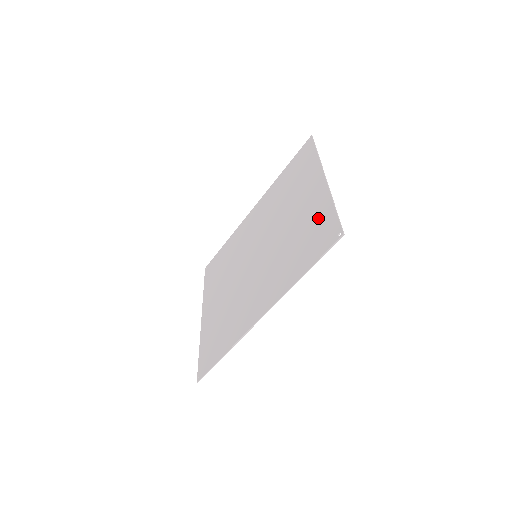
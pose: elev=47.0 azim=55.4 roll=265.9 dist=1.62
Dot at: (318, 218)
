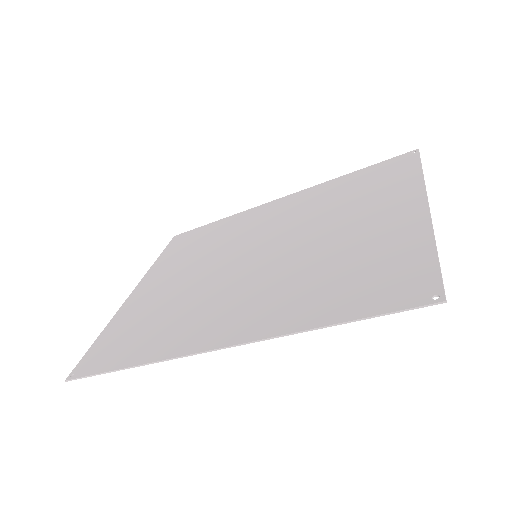
Dot at: (395, 253)
